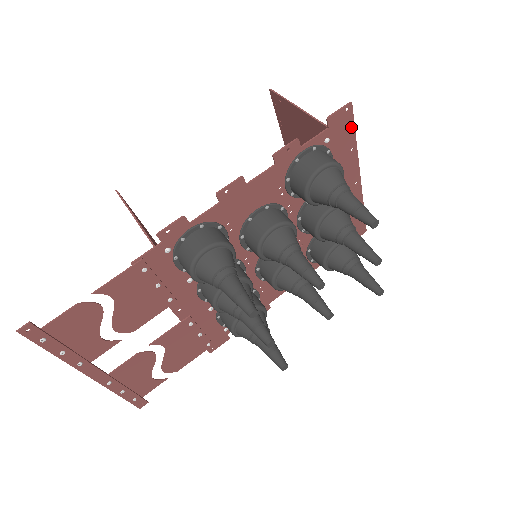
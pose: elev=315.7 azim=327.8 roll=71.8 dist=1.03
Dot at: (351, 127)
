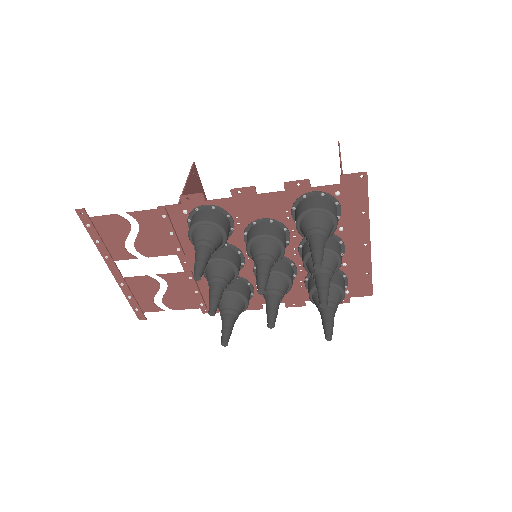
Dot at: (364, 193)
